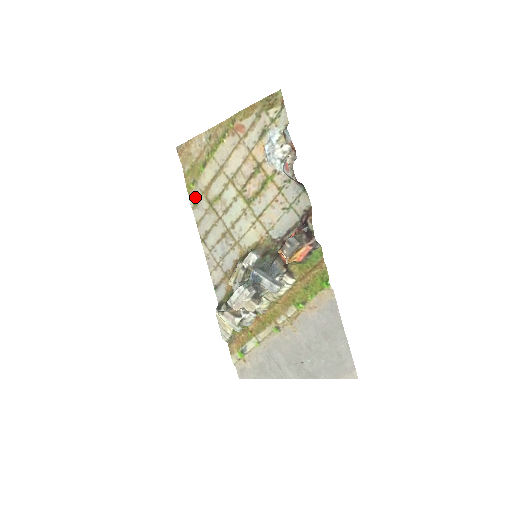
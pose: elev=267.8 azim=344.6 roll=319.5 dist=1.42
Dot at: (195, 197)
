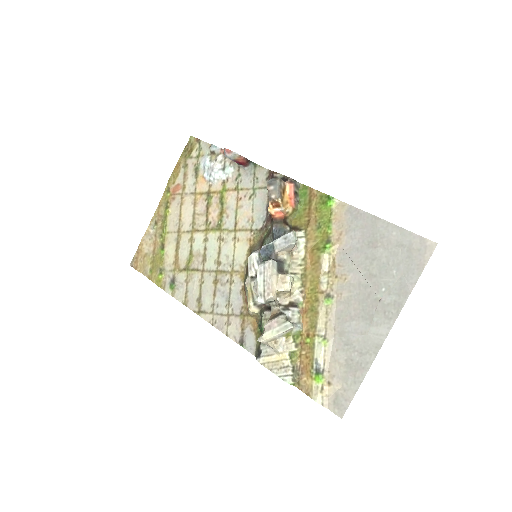
Dot at: (169, 282)
